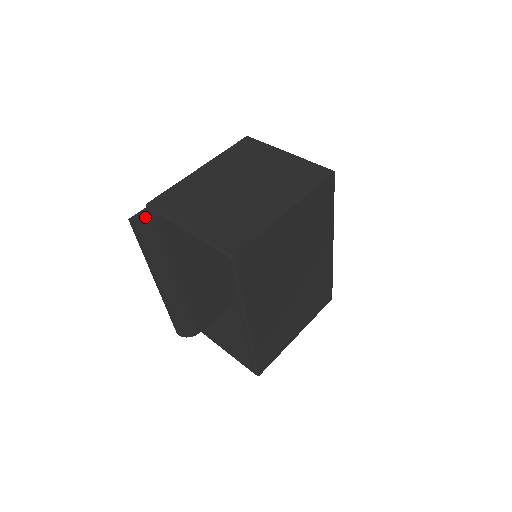
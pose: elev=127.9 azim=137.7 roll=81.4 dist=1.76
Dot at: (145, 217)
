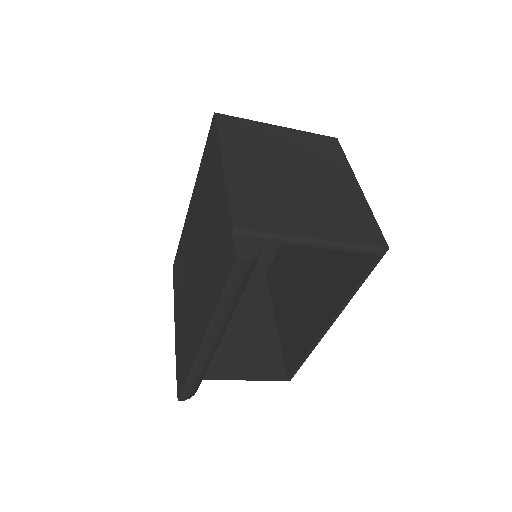
Dot at: (251, 248)
